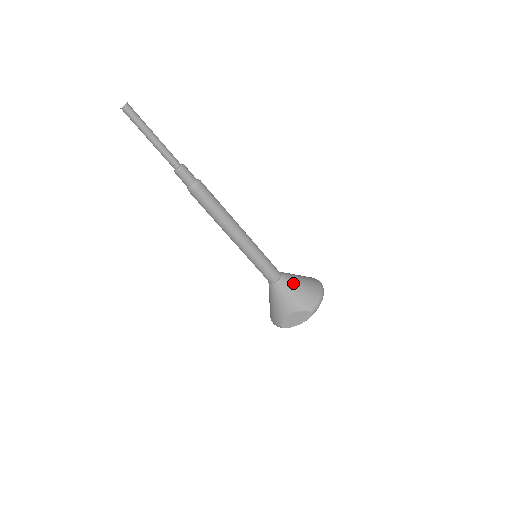
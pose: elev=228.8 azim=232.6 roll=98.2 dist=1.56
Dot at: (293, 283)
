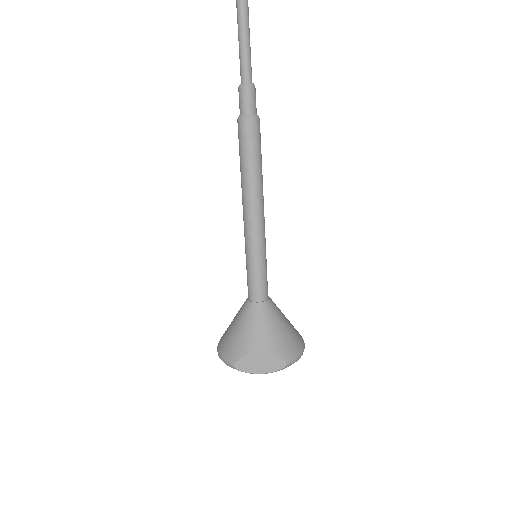
Dot at: (279, 316)
